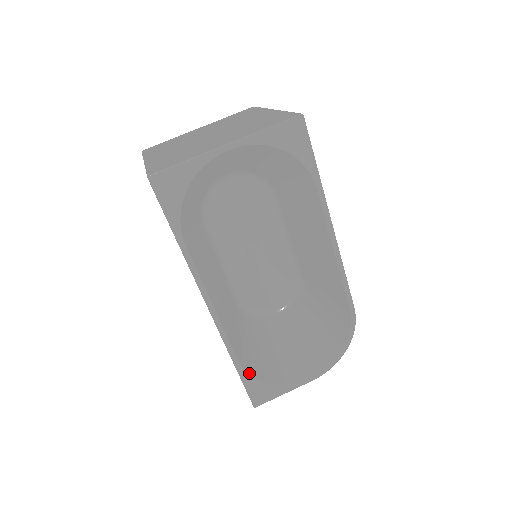
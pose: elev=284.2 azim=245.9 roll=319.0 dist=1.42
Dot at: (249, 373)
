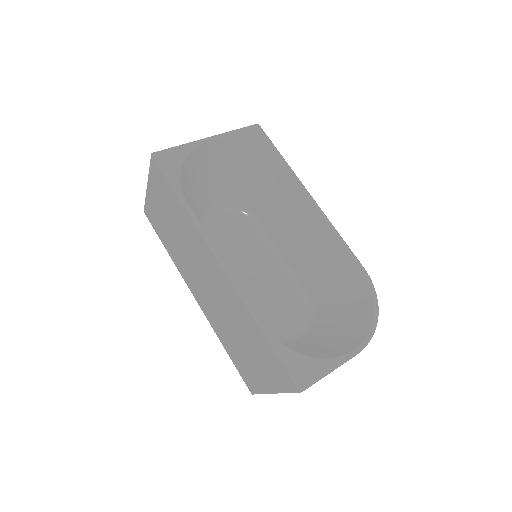
Dot at: (280, 342)
